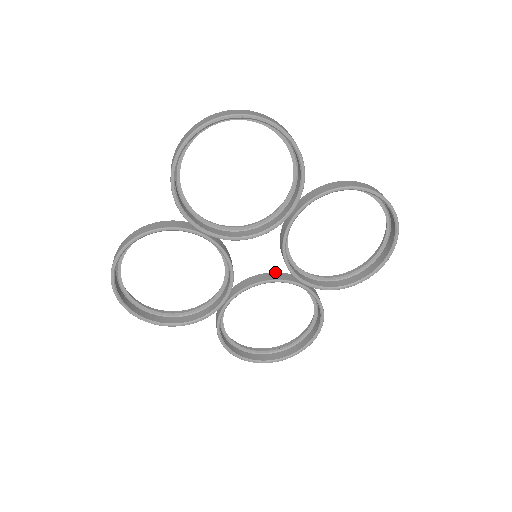
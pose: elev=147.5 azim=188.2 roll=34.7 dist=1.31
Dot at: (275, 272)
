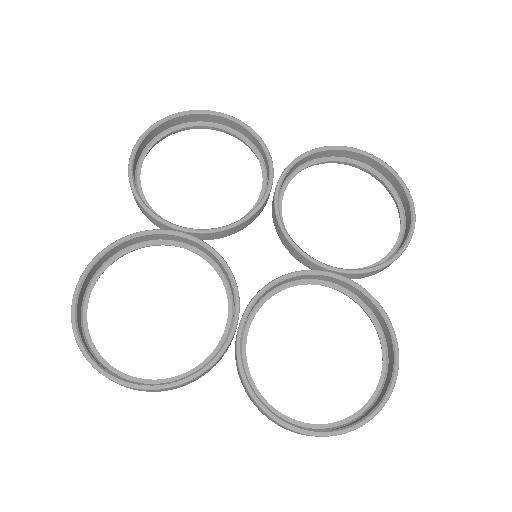
Dot at: occluded
